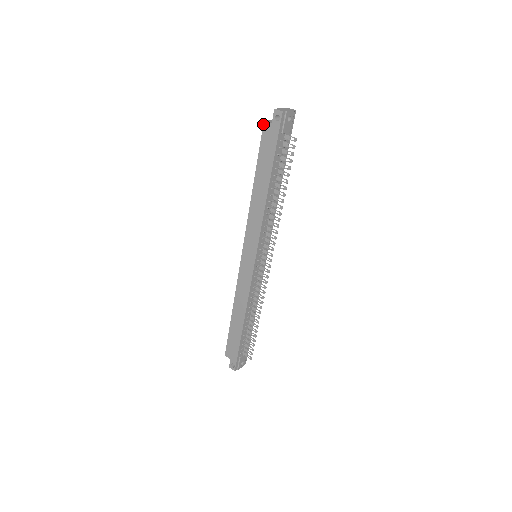
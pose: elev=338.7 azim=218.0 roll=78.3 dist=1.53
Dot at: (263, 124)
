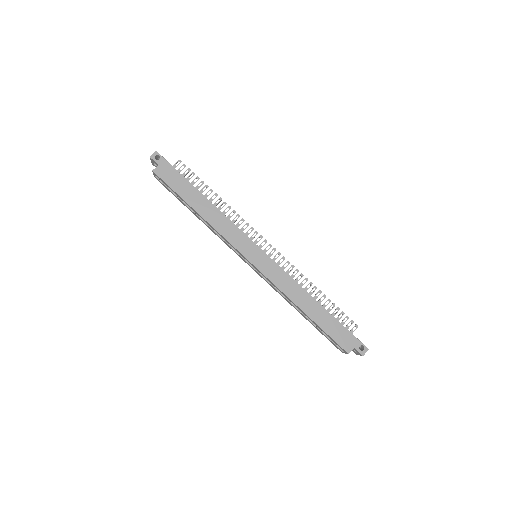
Dot at: (154, 173)
